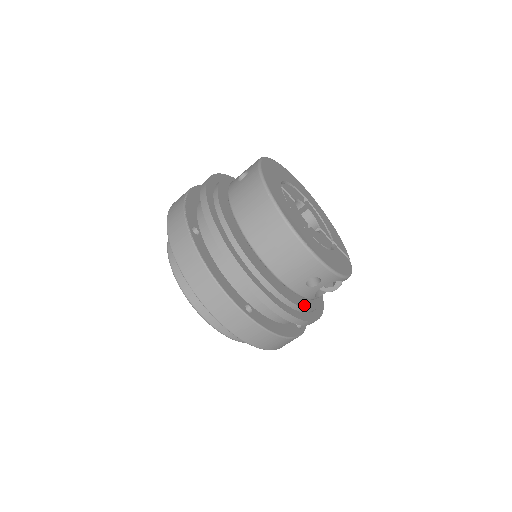
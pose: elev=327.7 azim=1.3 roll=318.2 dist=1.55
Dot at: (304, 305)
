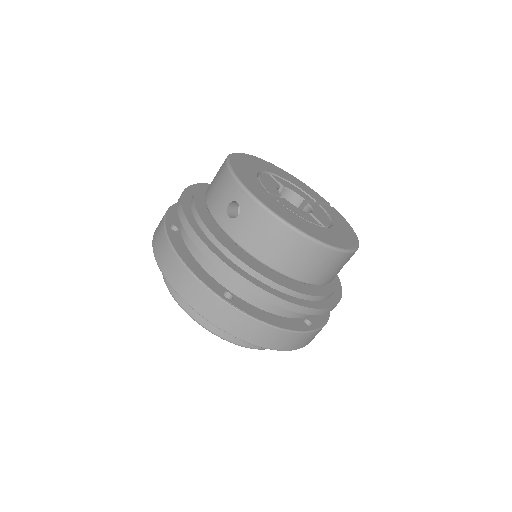
Dot at: (334, 280)
